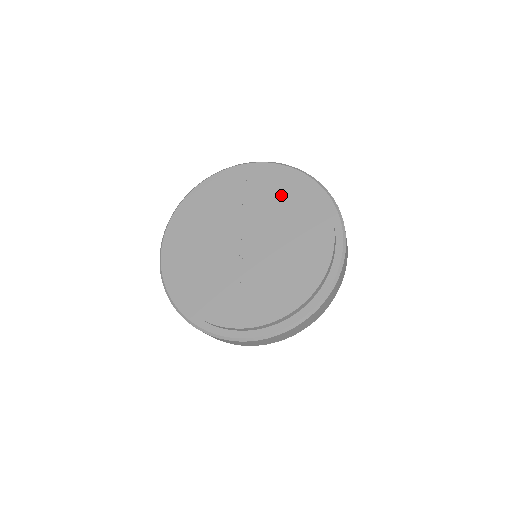
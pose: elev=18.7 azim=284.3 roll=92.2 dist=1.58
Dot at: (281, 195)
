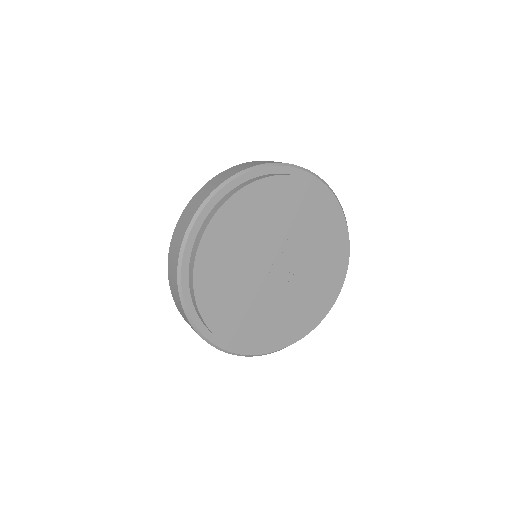
Dot at: (324, 234)
